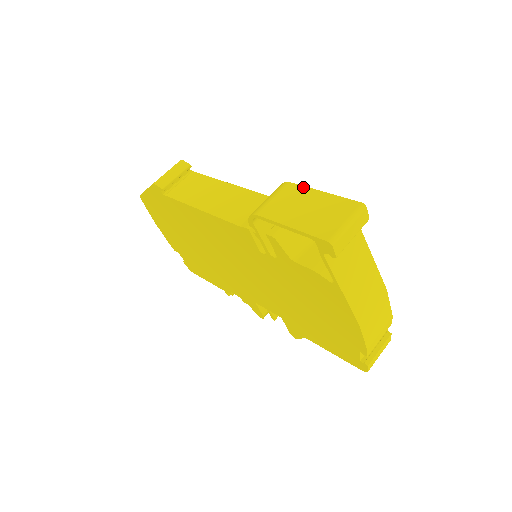
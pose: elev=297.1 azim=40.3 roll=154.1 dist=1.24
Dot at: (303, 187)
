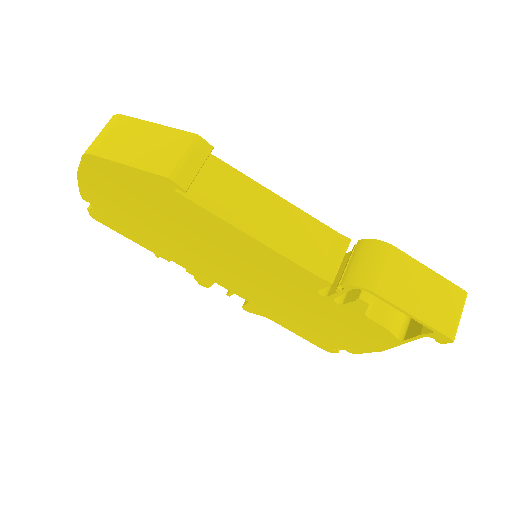
Dot at: (410, 257)
